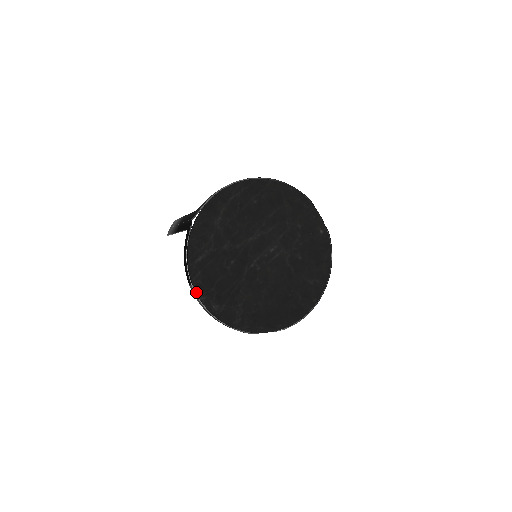
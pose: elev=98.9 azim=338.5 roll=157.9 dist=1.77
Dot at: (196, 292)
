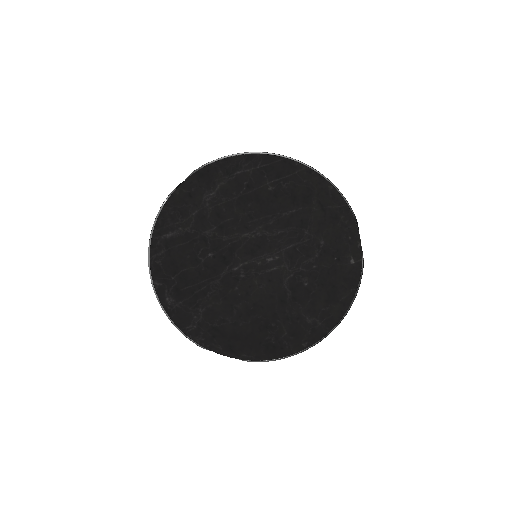
Dot at: (151, 273)
